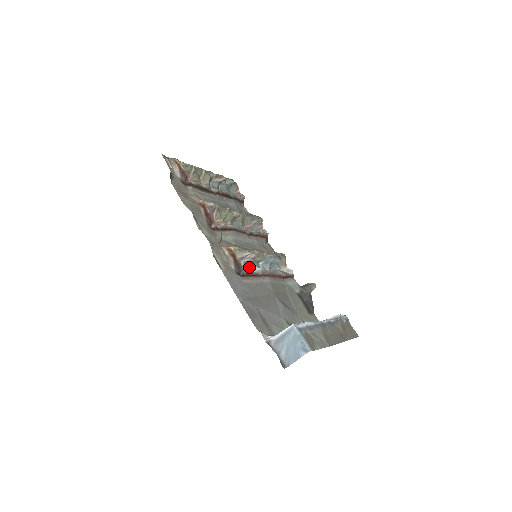
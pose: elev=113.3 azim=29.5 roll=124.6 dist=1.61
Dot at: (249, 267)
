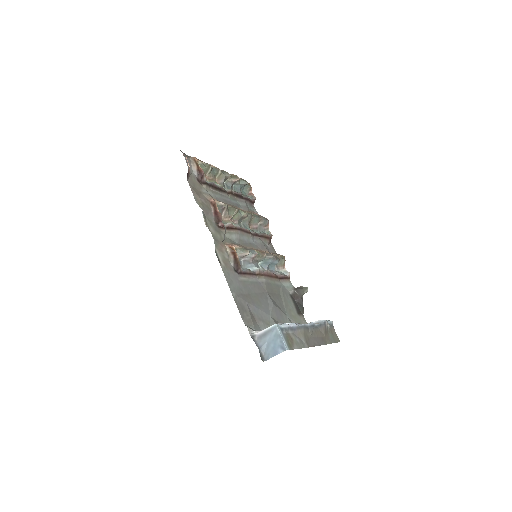
Dot at: (248, 265)
